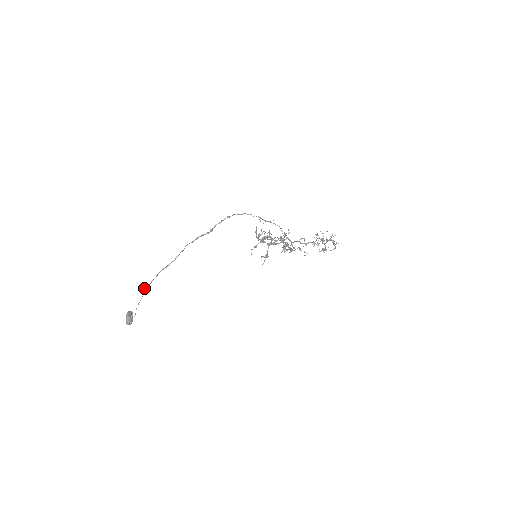
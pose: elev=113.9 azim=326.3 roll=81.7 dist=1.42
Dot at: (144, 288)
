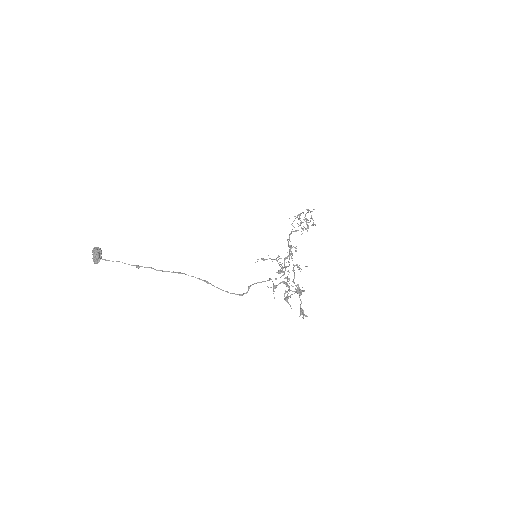
Dot at: (138, 267)
